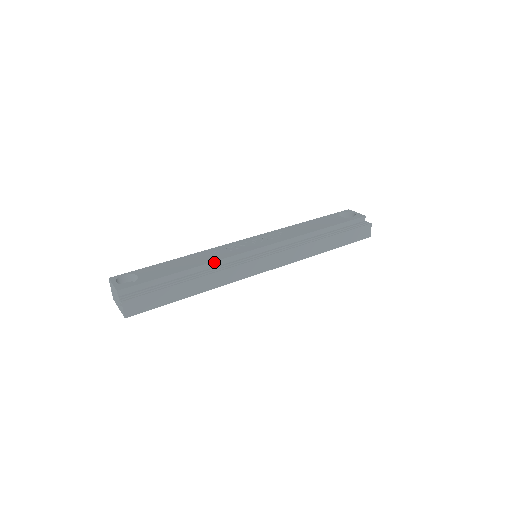
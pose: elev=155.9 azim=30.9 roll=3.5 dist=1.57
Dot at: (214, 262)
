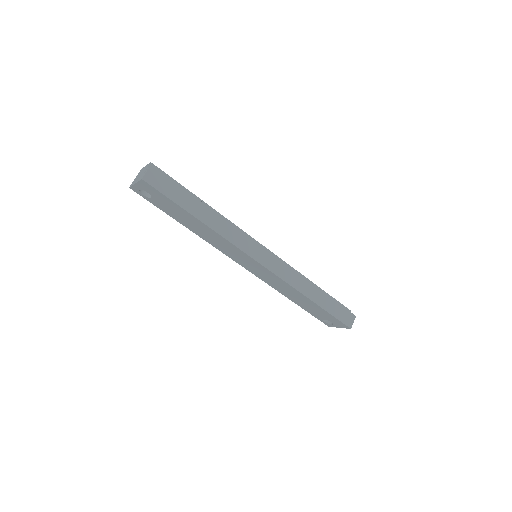
Dot at: (228, 220)
